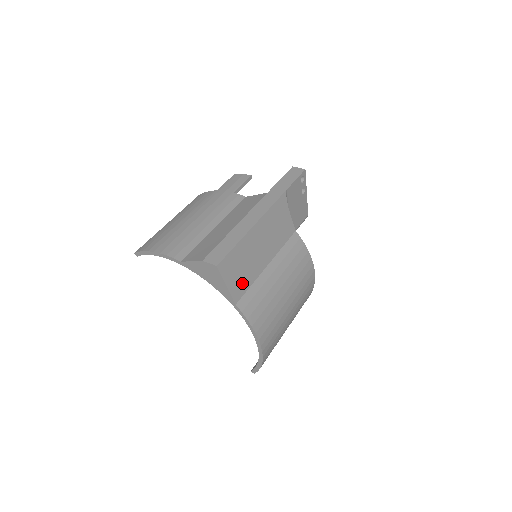
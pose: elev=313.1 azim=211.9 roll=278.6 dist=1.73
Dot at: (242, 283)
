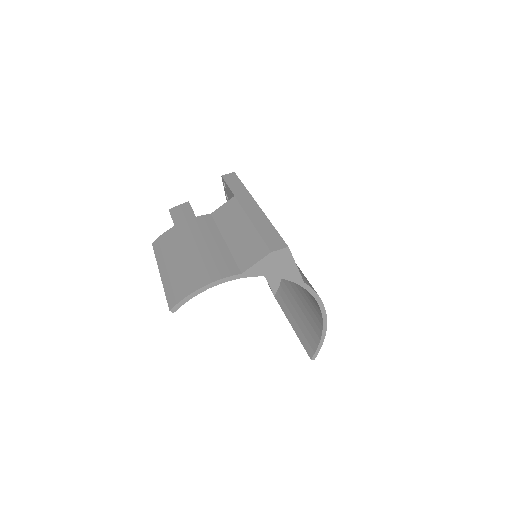
Dot at: occluded
